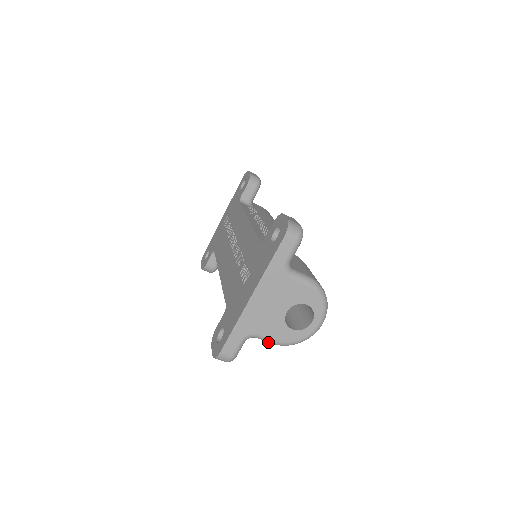
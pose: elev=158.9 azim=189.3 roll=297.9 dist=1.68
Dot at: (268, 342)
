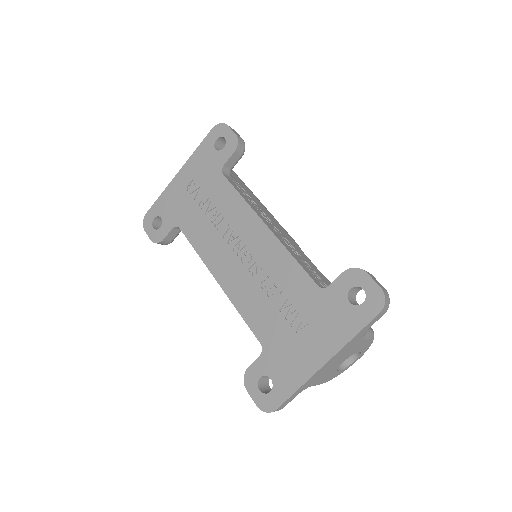
Dot at: occluded
